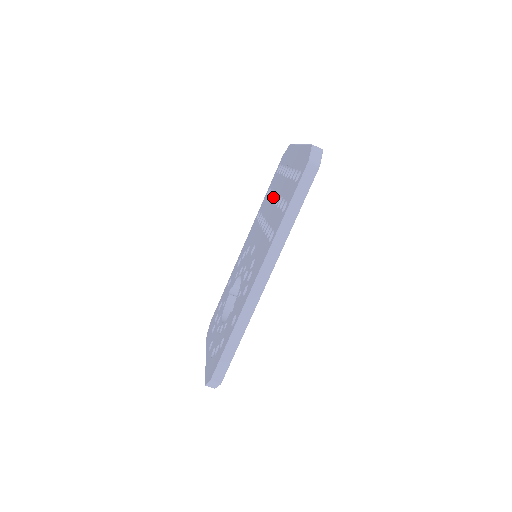
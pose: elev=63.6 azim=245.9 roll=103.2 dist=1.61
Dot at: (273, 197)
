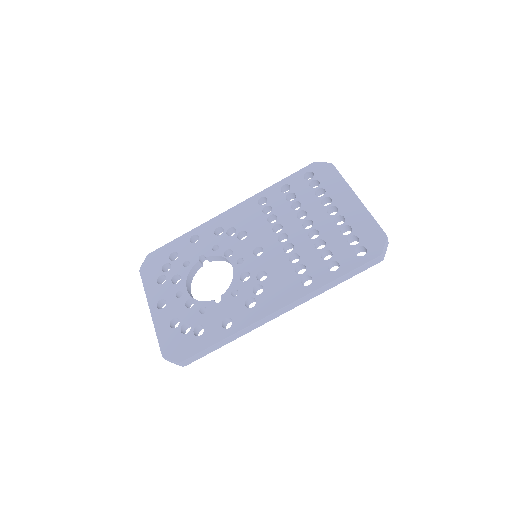
Dot at: (299, 212)
